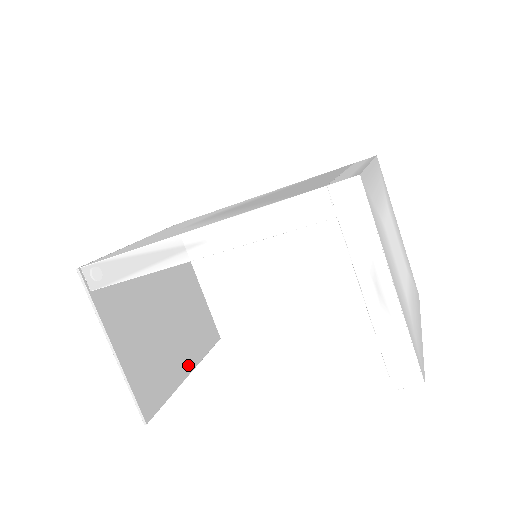
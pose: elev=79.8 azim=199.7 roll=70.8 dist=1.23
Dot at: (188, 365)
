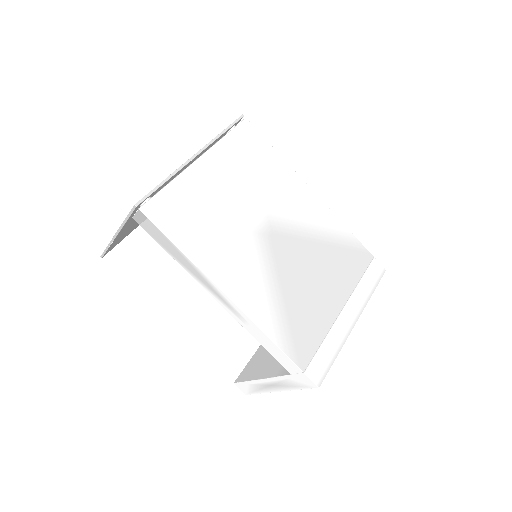
Dot at: occluded
